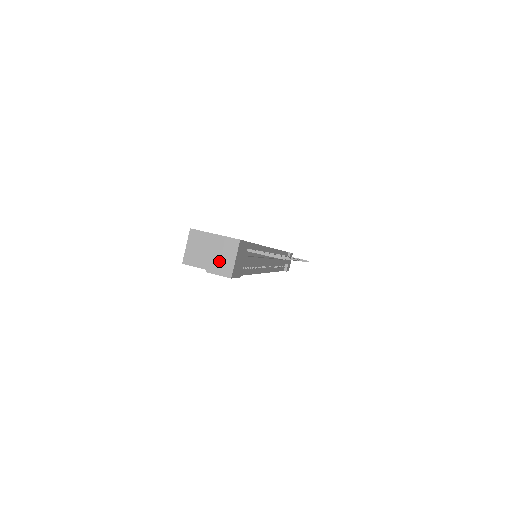
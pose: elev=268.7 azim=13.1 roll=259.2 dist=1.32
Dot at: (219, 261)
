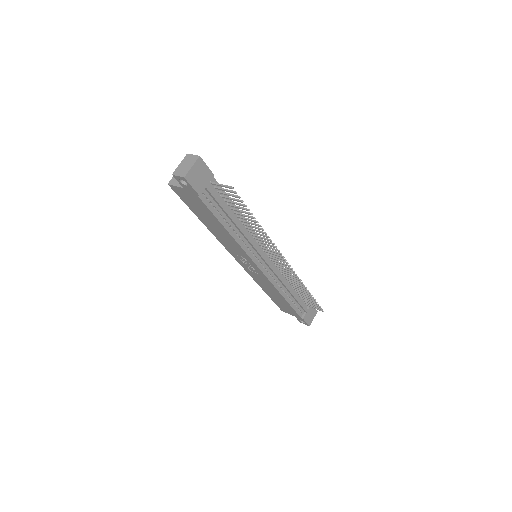
Dot at: (182, 168)
